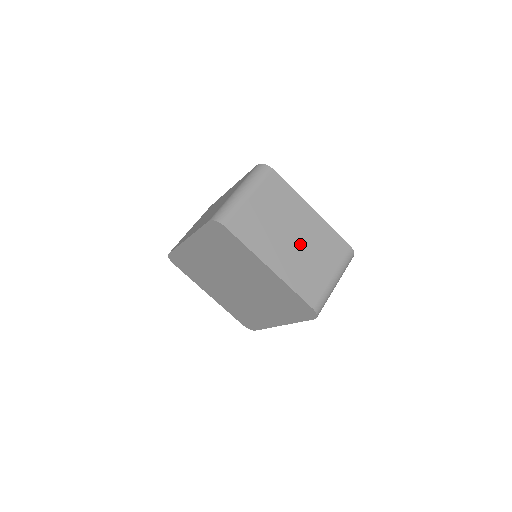
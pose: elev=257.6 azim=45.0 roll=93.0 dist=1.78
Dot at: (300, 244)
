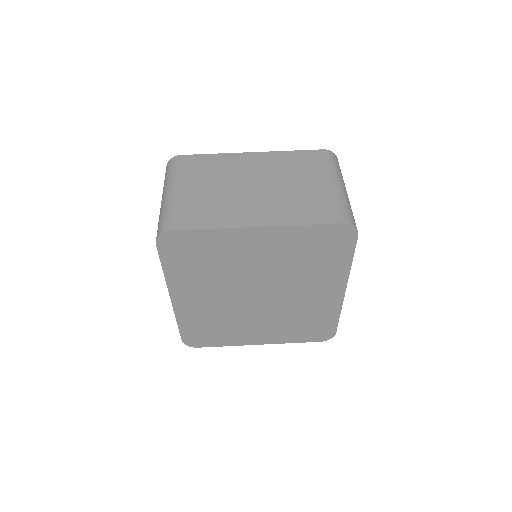
Dot at: (268, 185)
